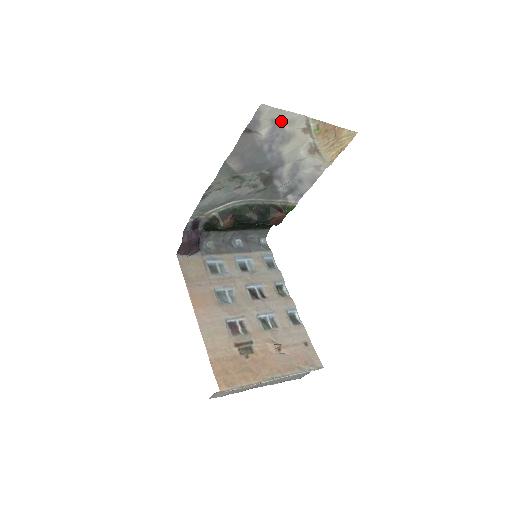
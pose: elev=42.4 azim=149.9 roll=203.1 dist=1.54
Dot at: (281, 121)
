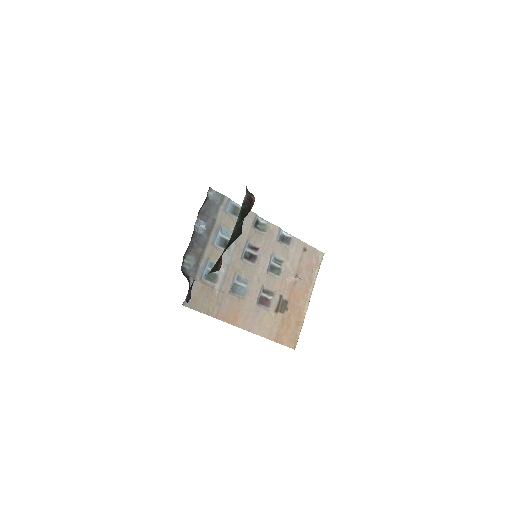
Dot at: occluded
